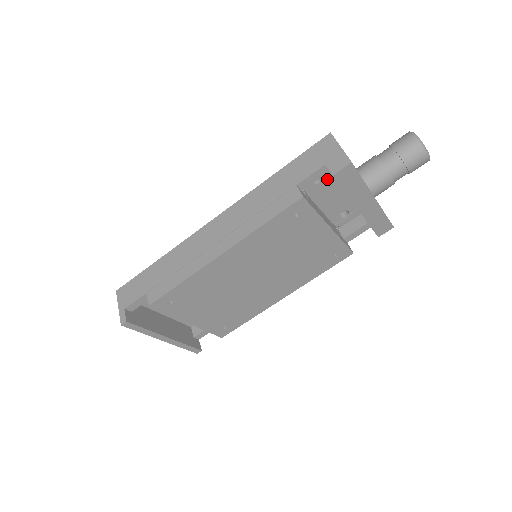
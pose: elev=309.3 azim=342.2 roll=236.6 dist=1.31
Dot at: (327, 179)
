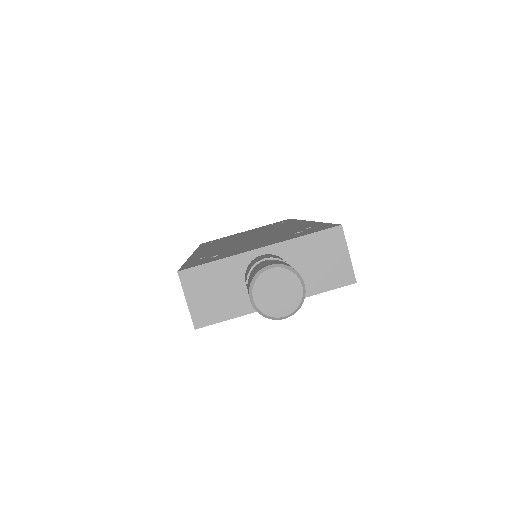
Dot at: occluded
